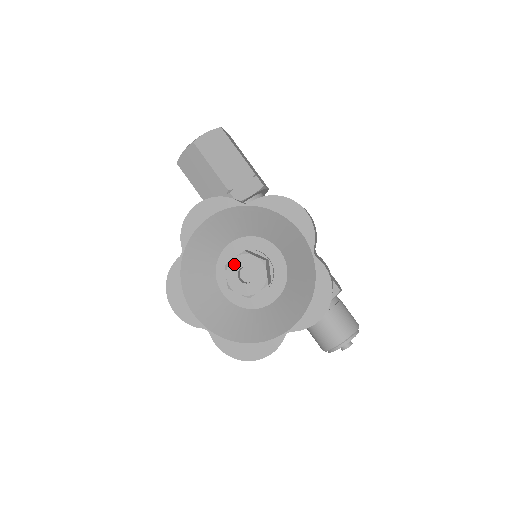
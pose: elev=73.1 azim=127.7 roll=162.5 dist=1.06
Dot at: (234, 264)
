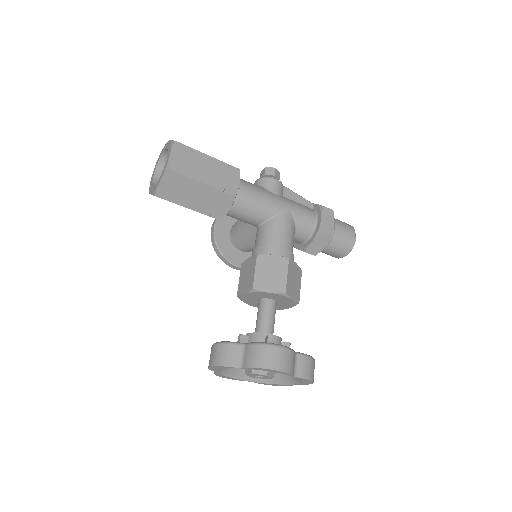
Dot at: (250, 375)
